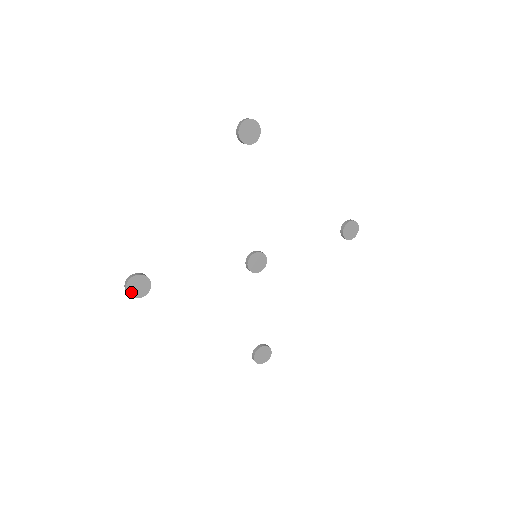
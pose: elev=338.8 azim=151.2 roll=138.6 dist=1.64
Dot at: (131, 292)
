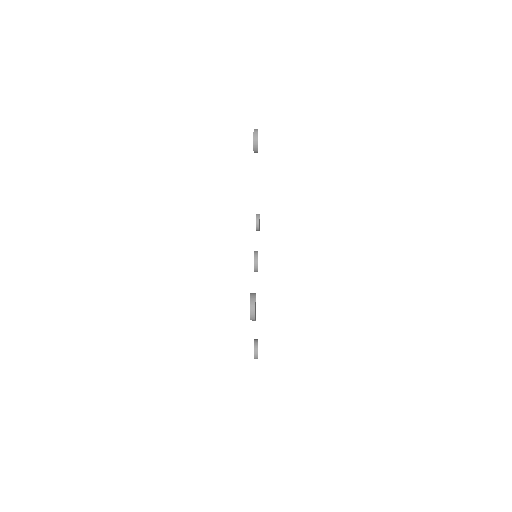
Dot at: (255, 315)
